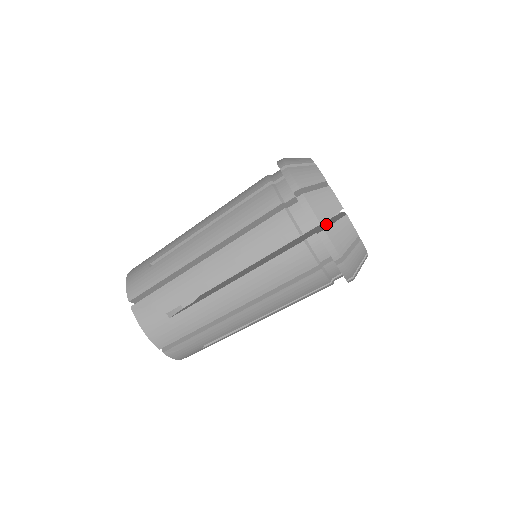
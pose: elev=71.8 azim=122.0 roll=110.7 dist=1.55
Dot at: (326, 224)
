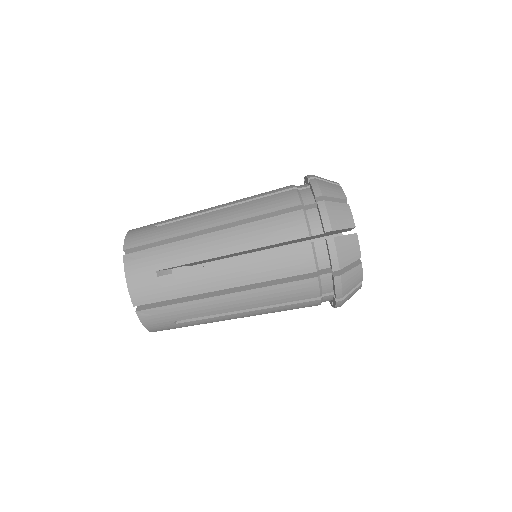
Dot at: occluded
